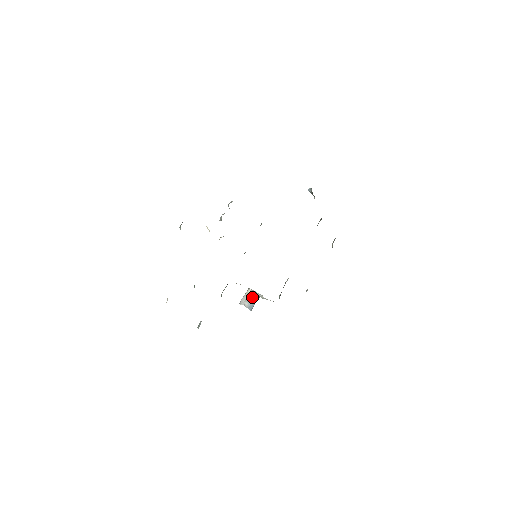
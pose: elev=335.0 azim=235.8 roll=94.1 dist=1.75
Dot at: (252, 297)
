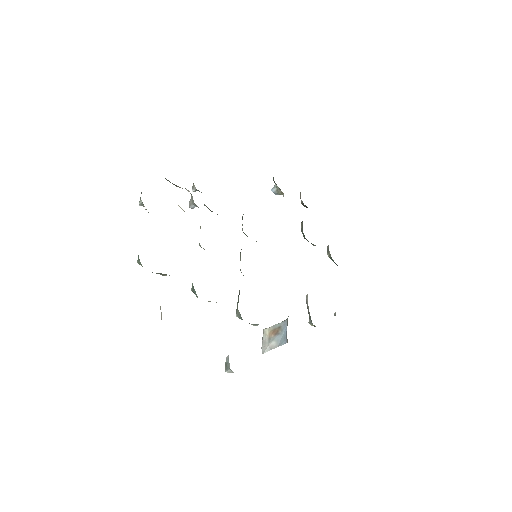
Dot at: (276, 330)
